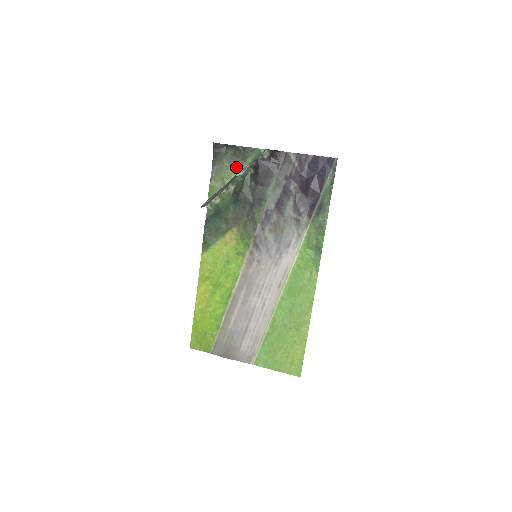
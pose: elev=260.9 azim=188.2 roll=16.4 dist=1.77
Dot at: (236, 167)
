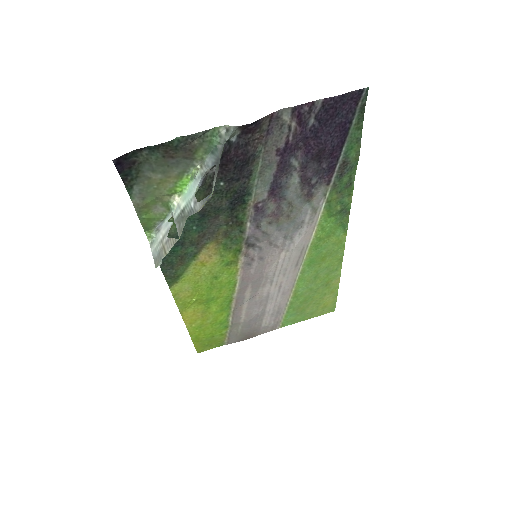
Dot at: (178, 174)
